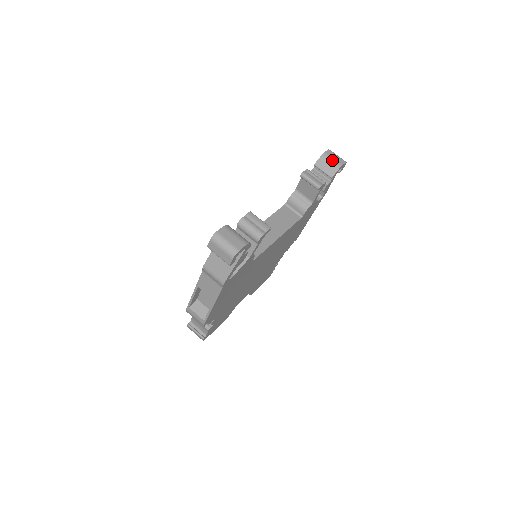
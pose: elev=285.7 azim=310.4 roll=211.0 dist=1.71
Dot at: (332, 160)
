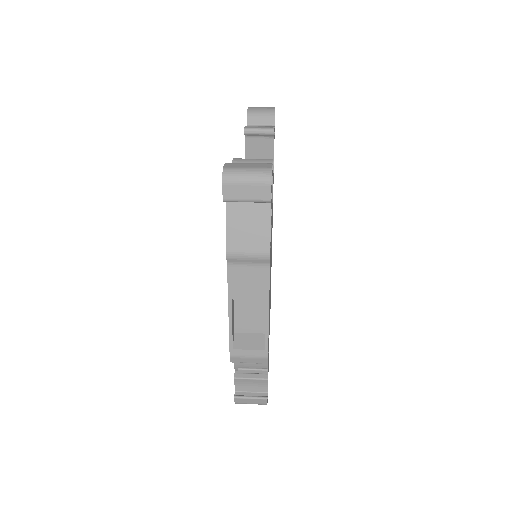
Dot at: (261, 110)
